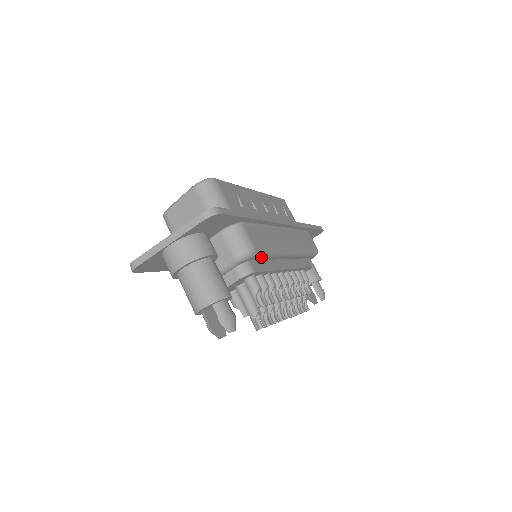
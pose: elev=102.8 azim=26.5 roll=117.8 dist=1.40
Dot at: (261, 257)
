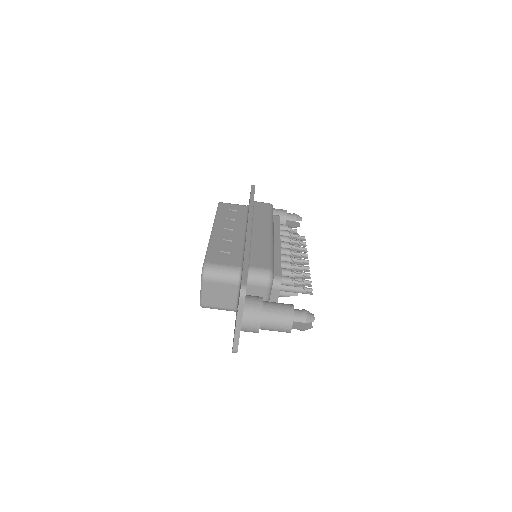
Dot at: occluded
